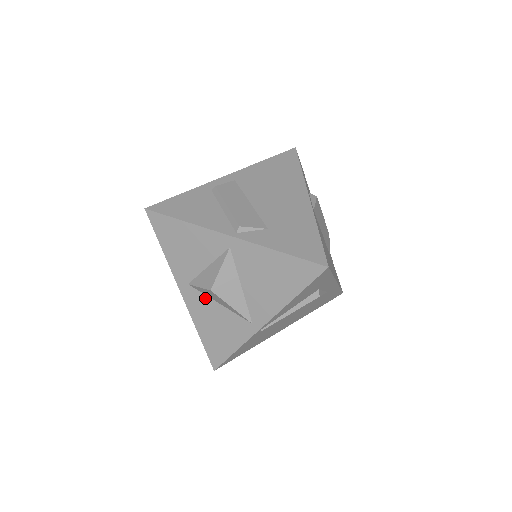
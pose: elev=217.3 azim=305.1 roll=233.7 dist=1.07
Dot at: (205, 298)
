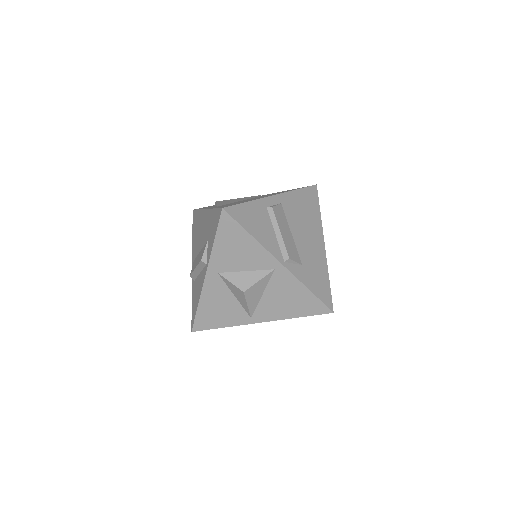
Dot at: (225, 288)
